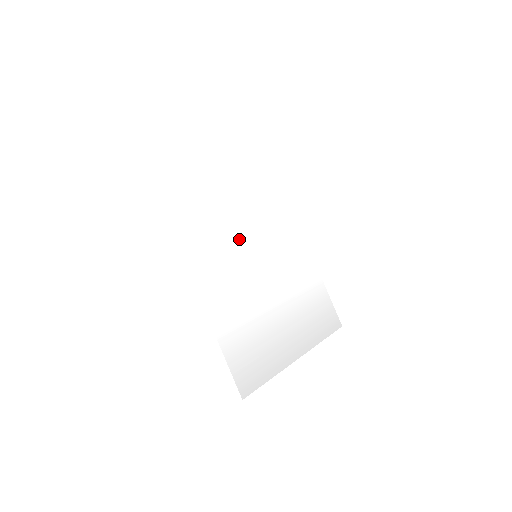
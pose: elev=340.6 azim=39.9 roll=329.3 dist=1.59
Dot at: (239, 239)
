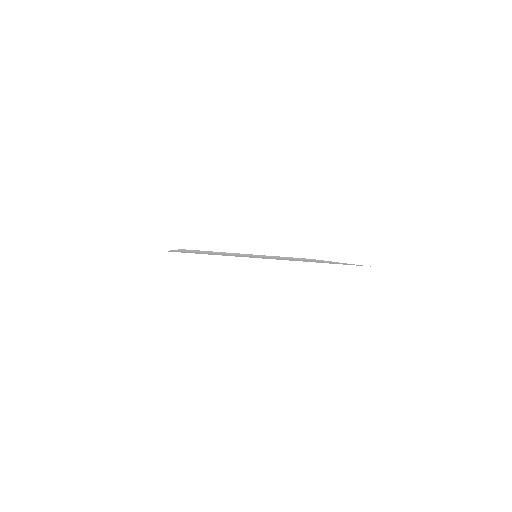
Dot at: occluded
